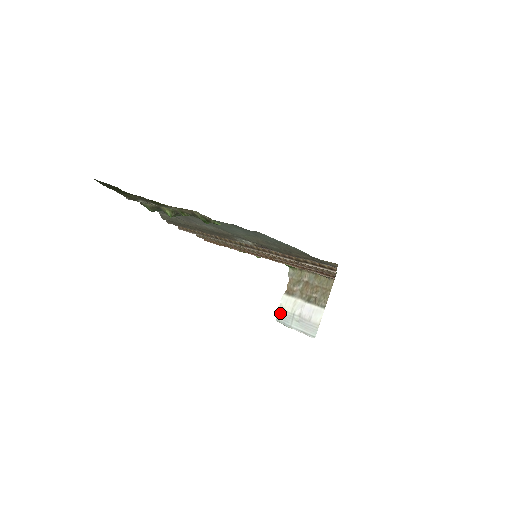
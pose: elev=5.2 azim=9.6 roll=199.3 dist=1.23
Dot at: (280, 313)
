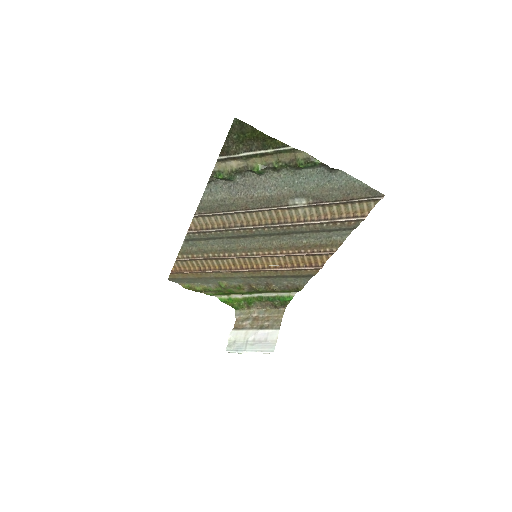
Dot at: (231, 344)
